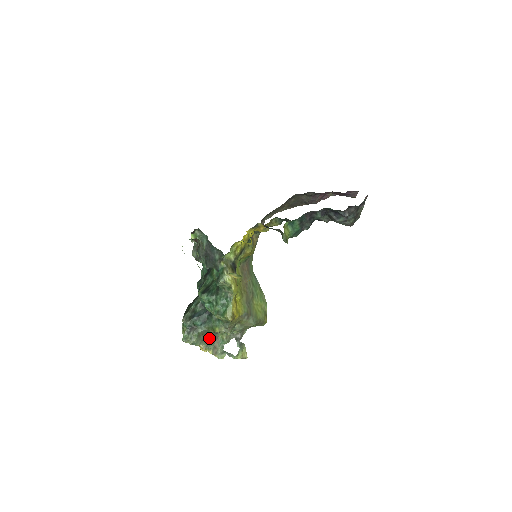
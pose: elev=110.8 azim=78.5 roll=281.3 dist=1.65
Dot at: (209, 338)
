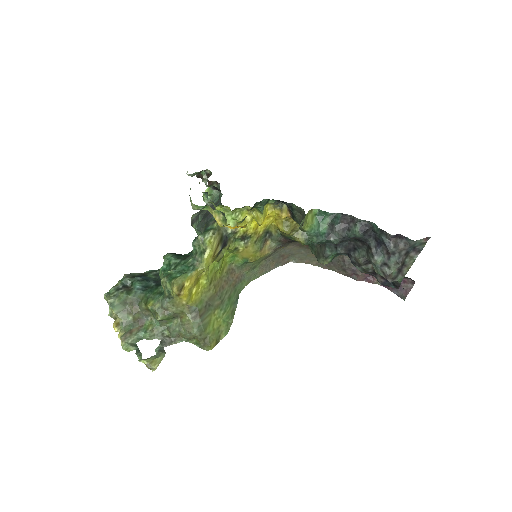
Dot at: (134, 315)
